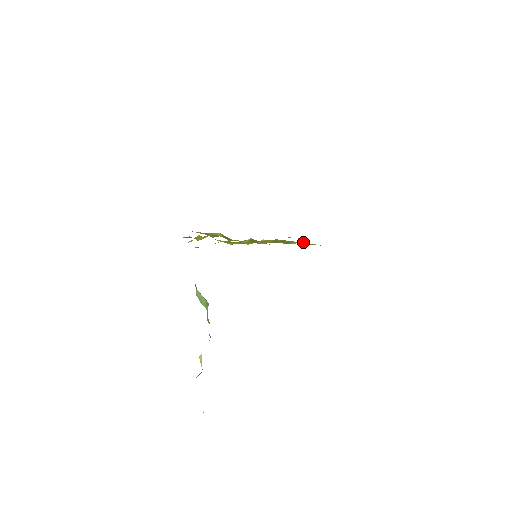
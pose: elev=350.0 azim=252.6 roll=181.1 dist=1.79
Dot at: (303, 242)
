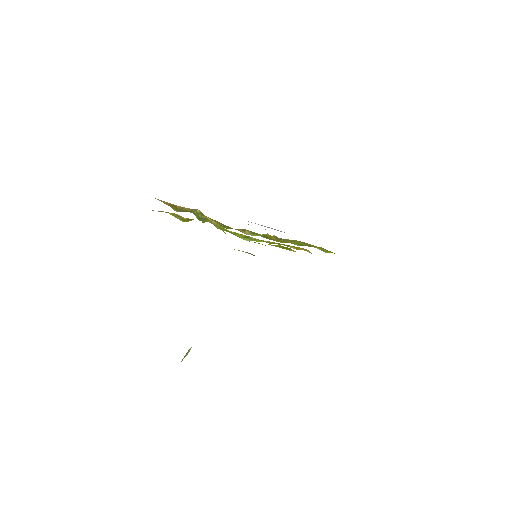
Dot at: (323, 248)
